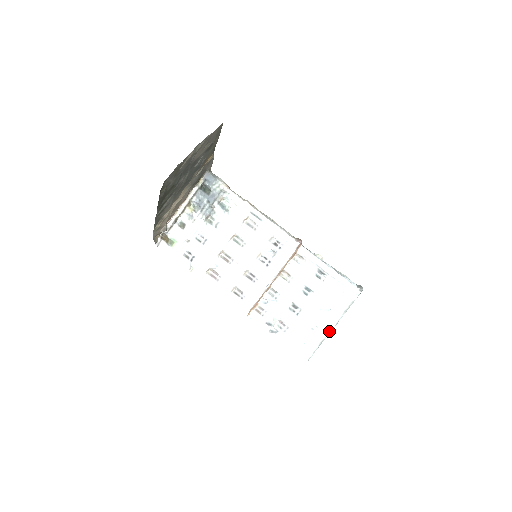
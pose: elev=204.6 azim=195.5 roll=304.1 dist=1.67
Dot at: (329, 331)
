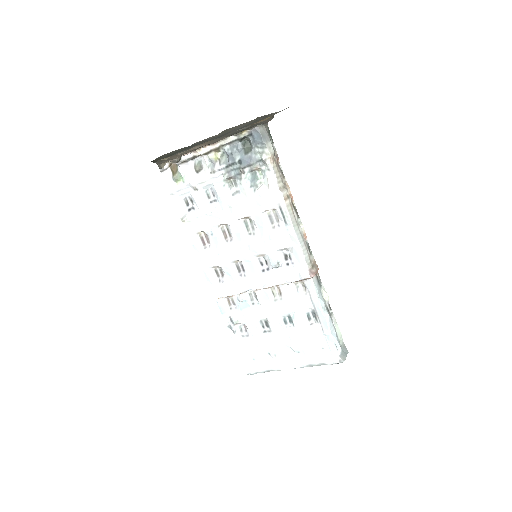
Dot at: (283, 368)
